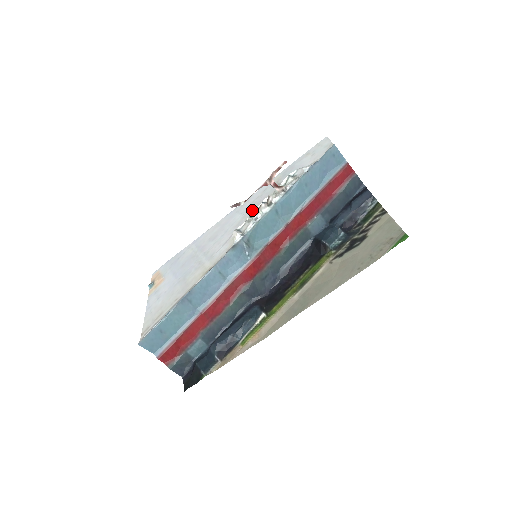
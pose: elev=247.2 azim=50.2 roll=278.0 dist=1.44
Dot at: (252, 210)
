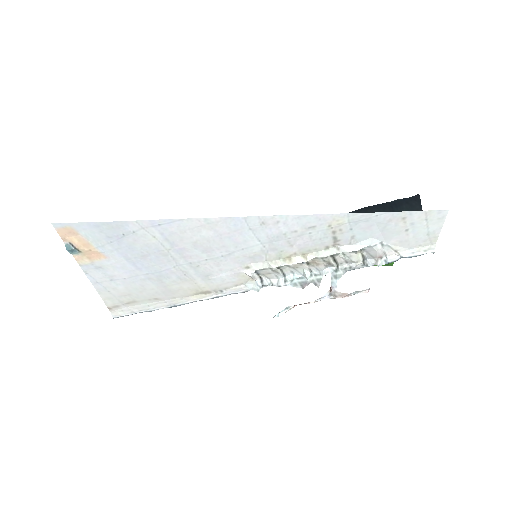
Dot at: (281, 252)
